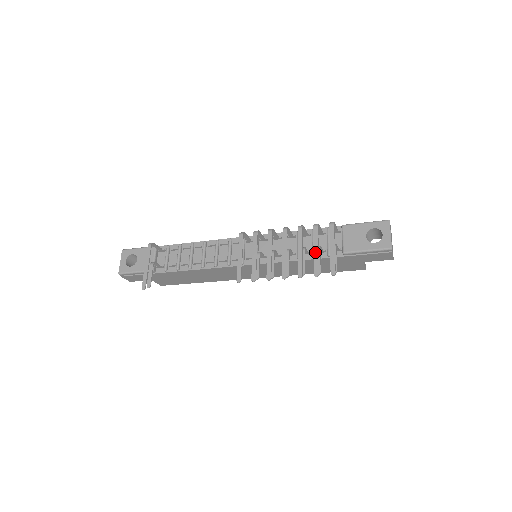
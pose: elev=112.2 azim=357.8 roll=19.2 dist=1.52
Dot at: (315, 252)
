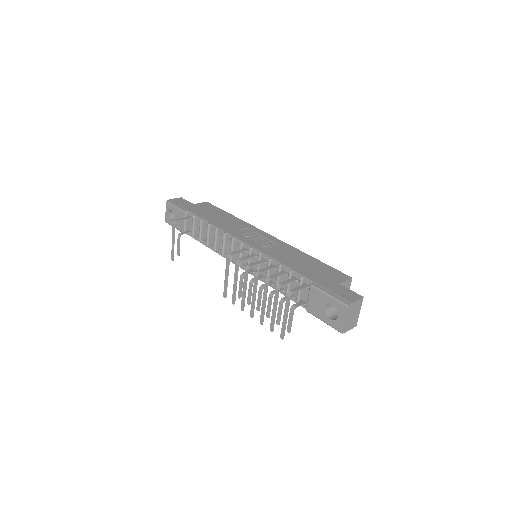
Dot at: (273, 312)
